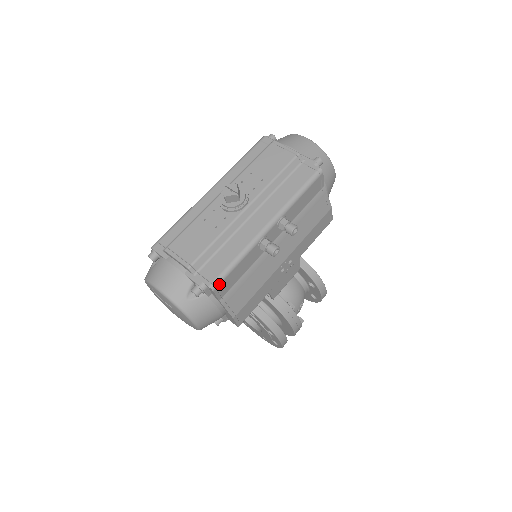
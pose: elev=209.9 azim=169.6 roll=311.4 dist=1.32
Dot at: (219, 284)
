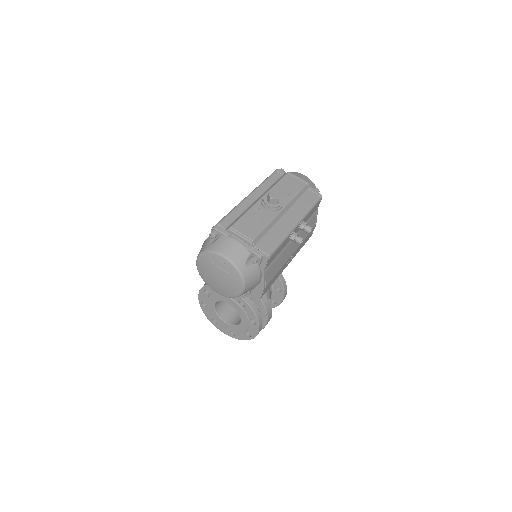
Dot at: (271, 256)
